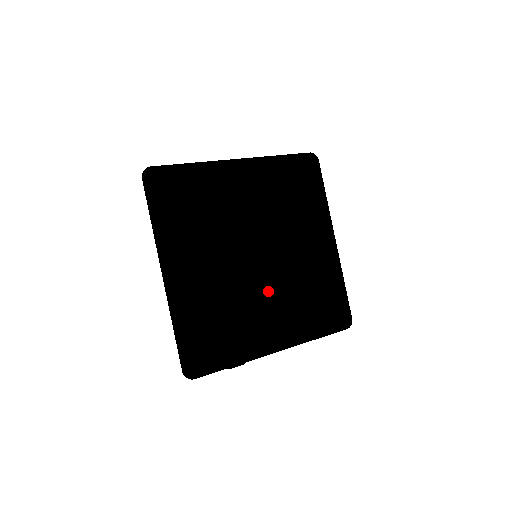
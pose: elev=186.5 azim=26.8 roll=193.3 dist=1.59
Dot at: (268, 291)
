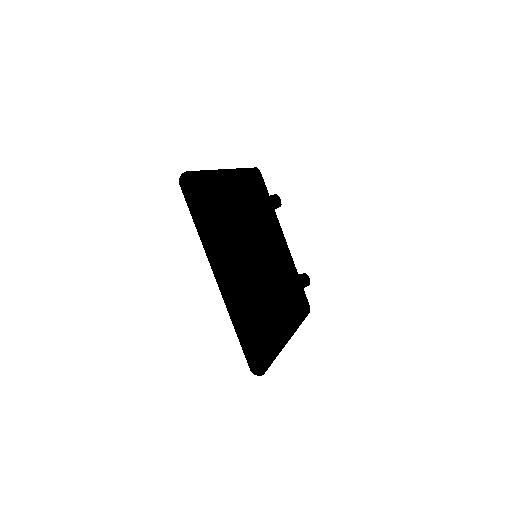
Dot at: (246, 268)
